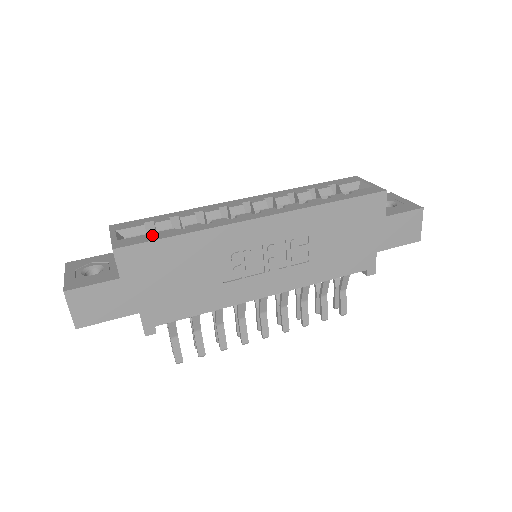
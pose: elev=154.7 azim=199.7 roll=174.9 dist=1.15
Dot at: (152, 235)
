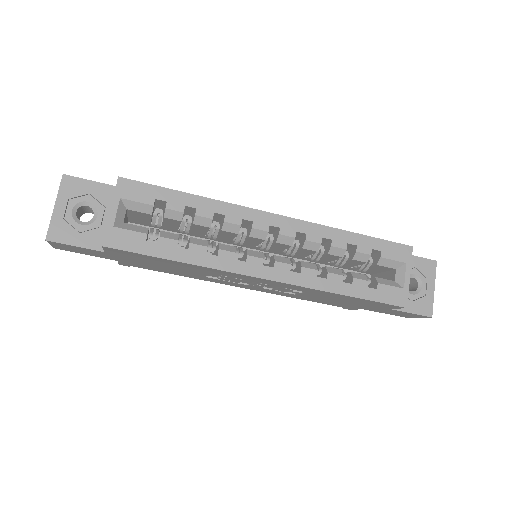
Dot at: occluded
